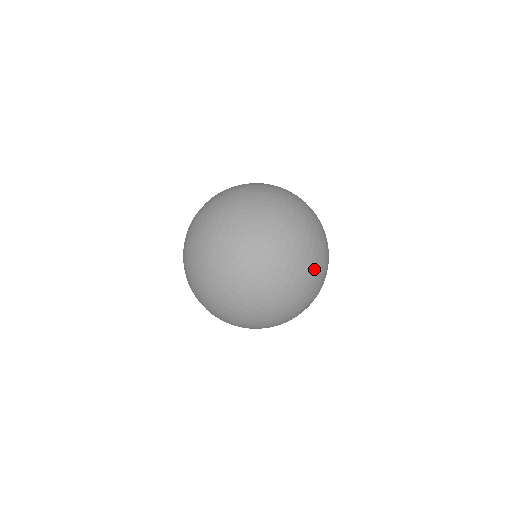
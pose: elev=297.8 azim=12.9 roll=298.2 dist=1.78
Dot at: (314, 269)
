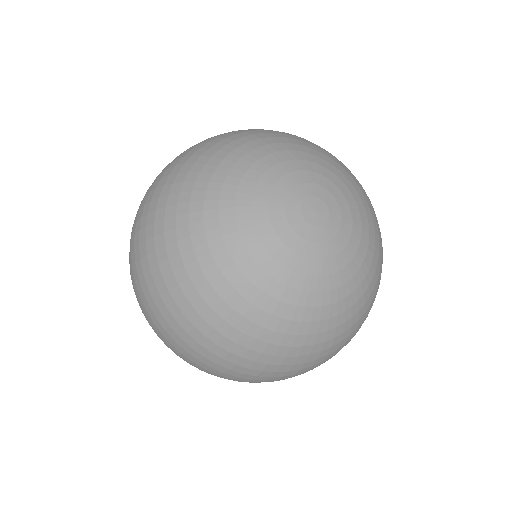
Dot at: occluded
